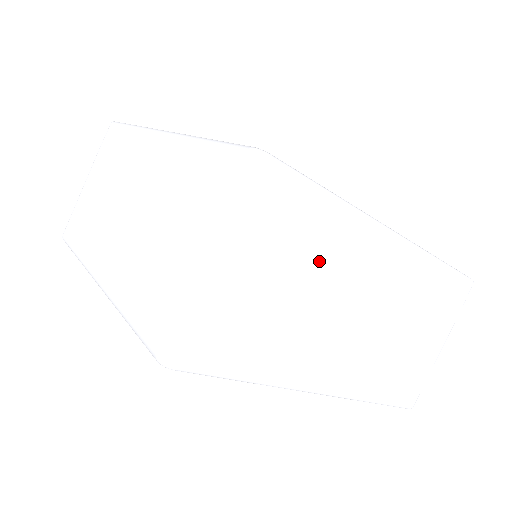
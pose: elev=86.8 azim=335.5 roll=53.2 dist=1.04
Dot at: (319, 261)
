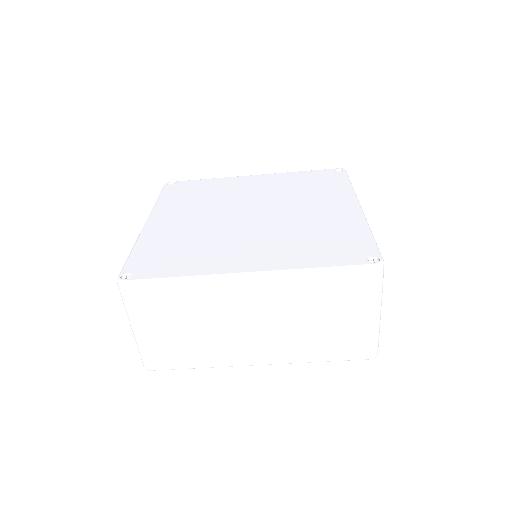
Dot at: occluded
